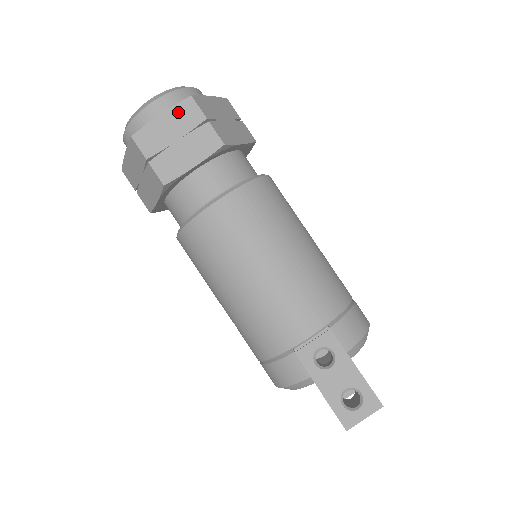
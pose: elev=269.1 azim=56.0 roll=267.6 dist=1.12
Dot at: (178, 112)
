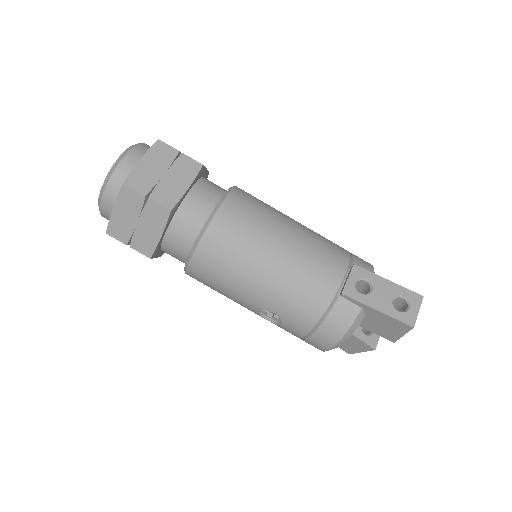
Dot at: (154, 153)
